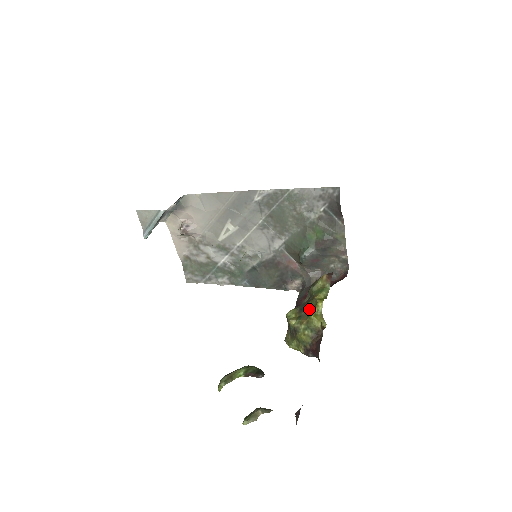
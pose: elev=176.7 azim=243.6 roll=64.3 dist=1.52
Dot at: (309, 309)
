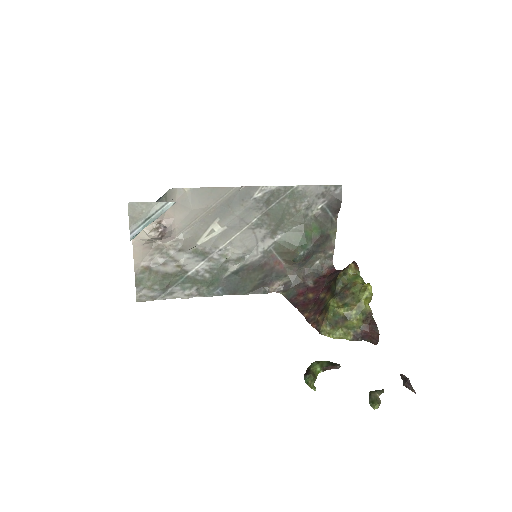
Dot at: (356, 295)
